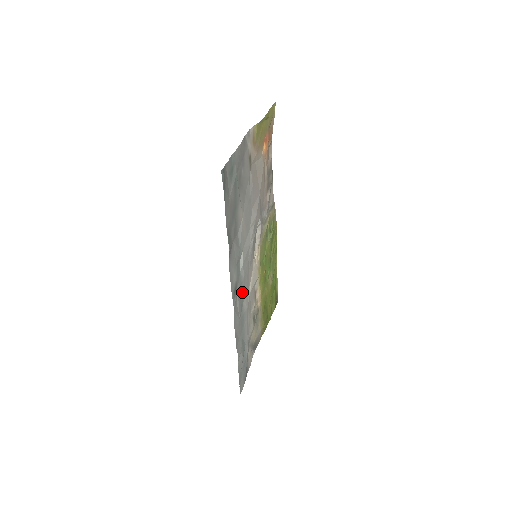
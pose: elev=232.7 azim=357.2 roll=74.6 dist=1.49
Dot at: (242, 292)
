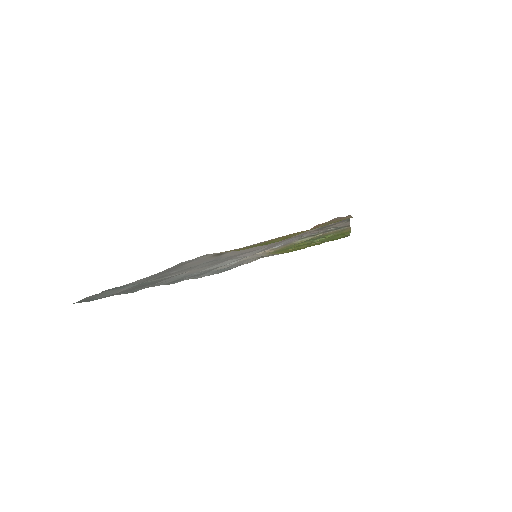
Dot at: (204, 272)
